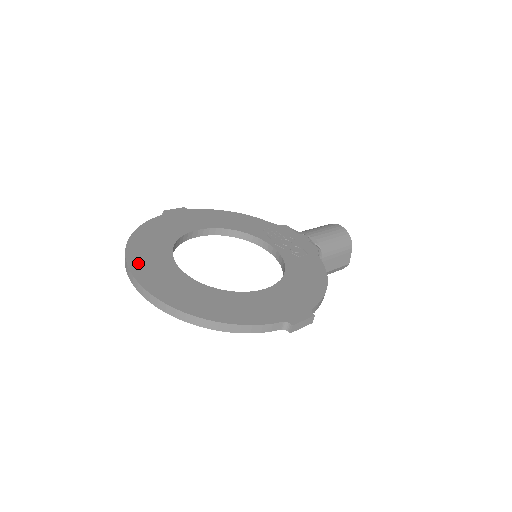
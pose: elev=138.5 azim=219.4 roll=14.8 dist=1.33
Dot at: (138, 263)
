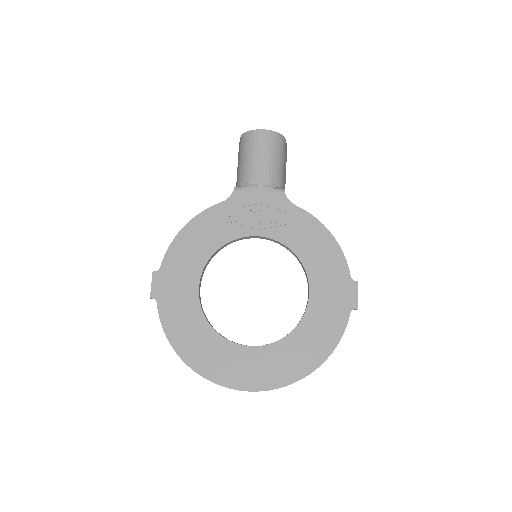
Dot at: (223, 376)
